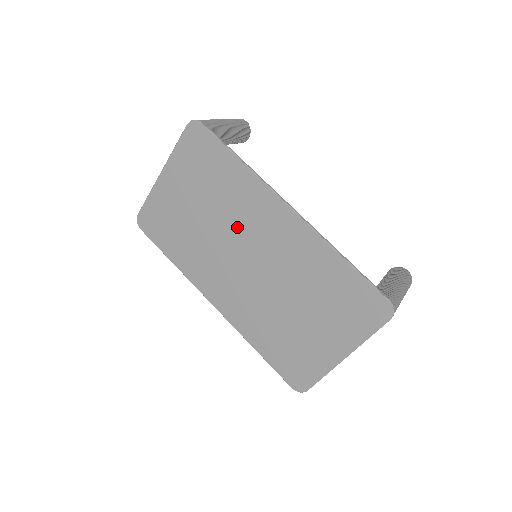
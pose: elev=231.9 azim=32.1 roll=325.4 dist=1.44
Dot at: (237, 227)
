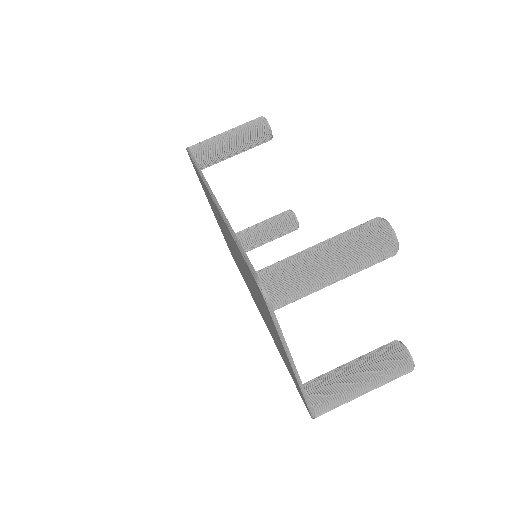
Dot at: occluded
